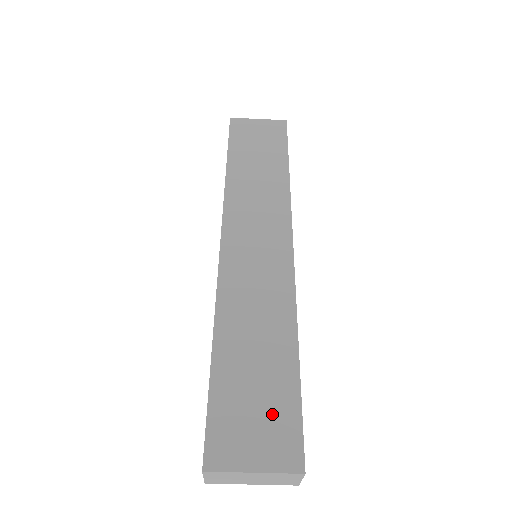
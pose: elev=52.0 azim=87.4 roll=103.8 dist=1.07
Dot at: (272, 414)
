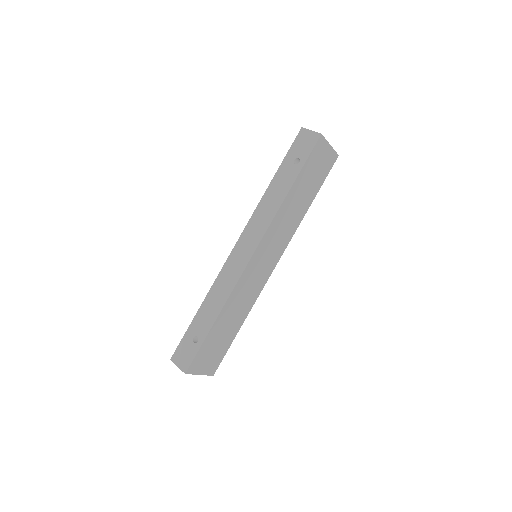
Dot at: (217, 353)
